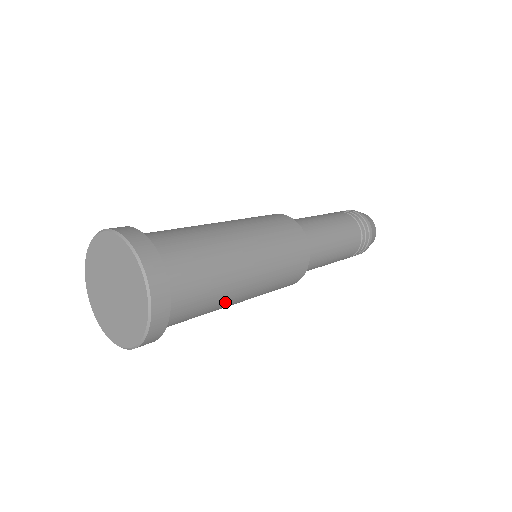
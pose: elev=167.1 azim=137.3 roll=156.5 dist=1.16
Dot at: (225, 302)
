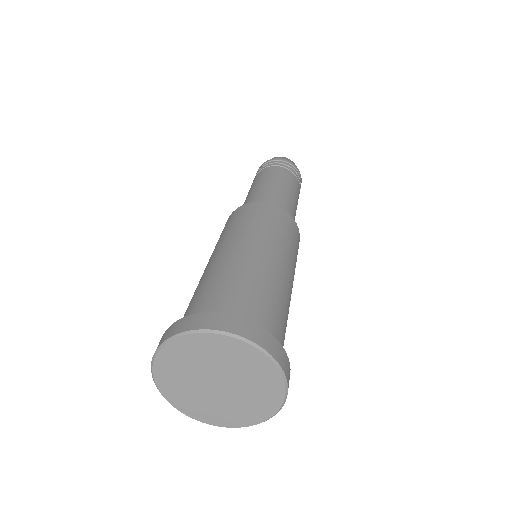
Dot at: occluded
